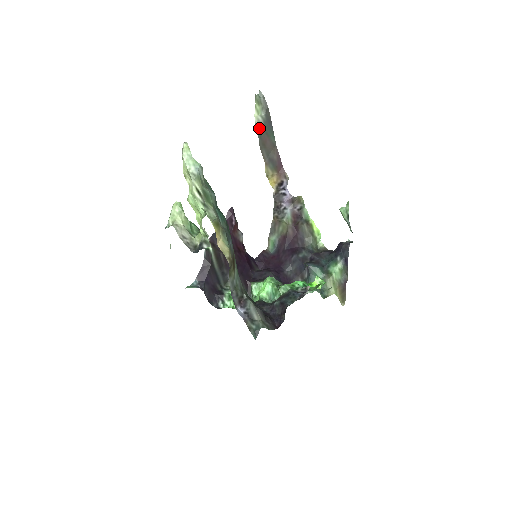
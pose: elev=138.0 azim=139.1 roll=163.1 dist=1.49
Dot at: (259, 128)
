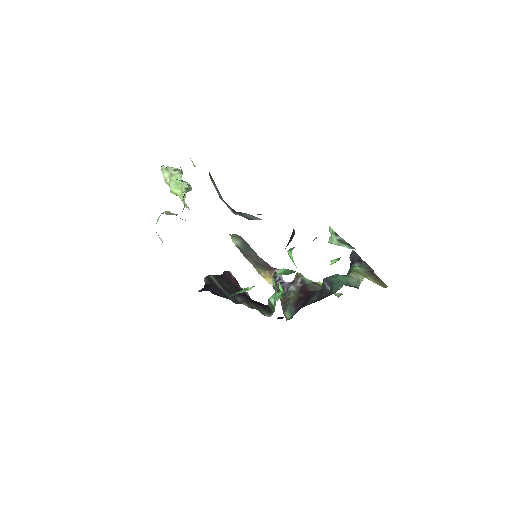
Dot at: (239, 247)
